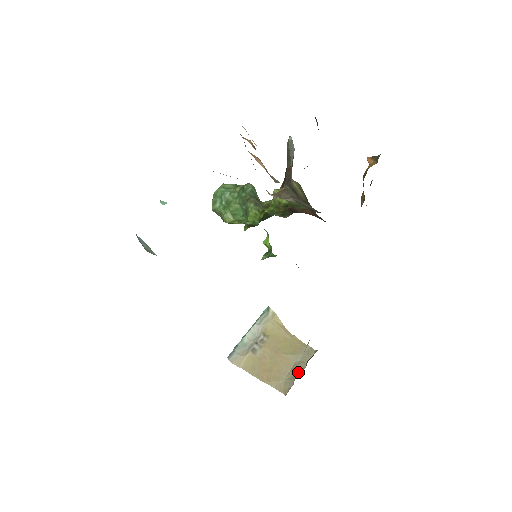
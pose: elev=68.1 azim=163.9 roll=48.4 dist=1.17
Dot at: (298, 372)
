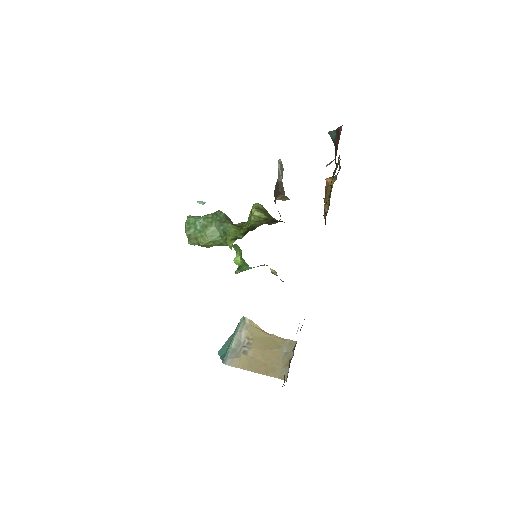
Dot at: (289, 360)
